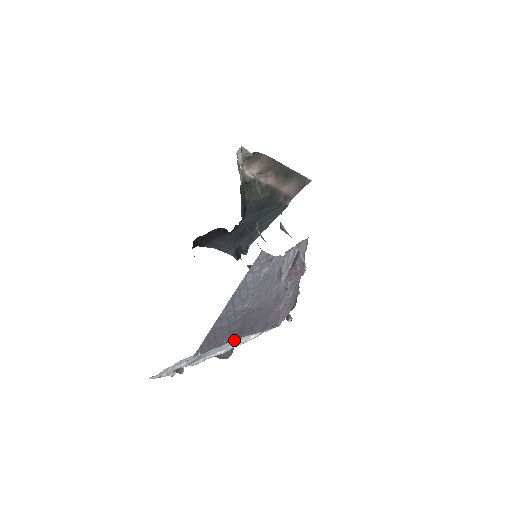
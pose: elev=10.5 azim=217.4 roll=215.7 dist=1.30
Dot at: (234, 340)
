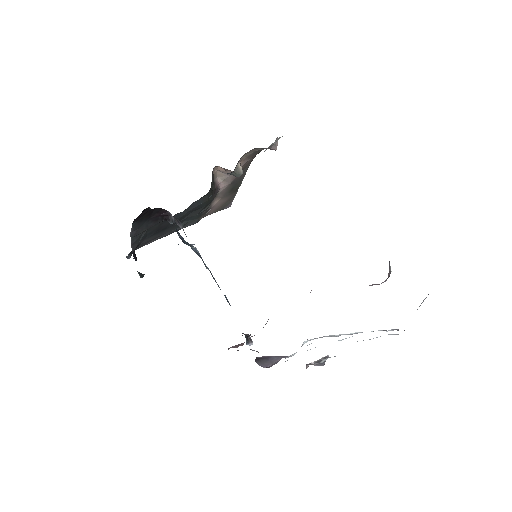
Dot at: occluded
